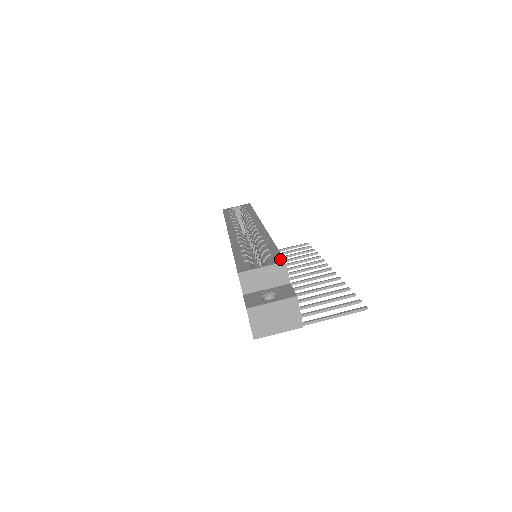
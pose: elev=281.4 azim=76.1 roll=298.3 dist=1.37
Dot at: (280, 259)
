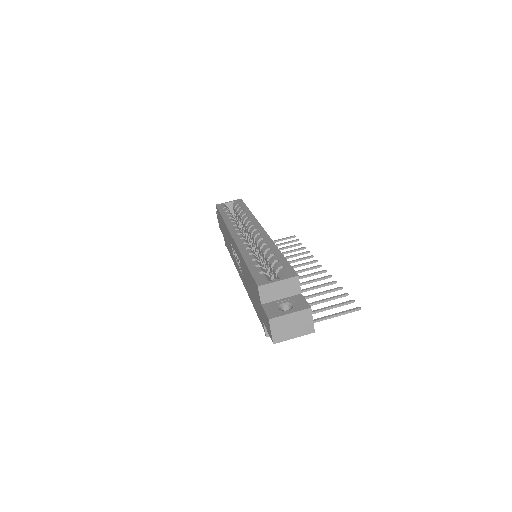
Dot at: (293, 273)
